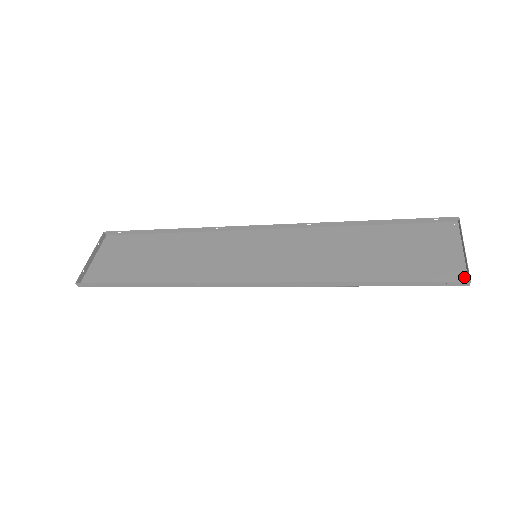
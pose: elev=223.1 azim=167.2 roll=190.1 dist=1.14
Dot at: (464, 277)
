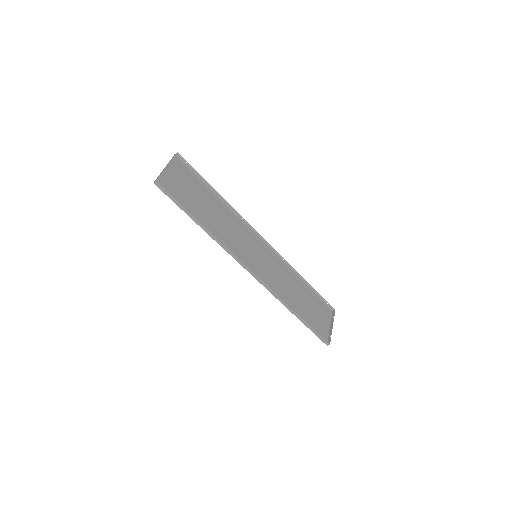
Dot at: (327, 340)
